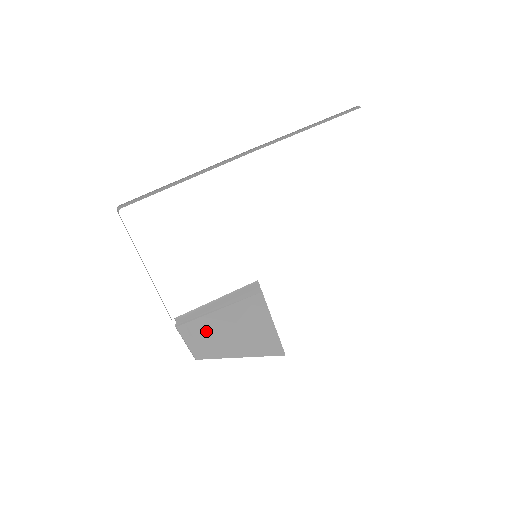
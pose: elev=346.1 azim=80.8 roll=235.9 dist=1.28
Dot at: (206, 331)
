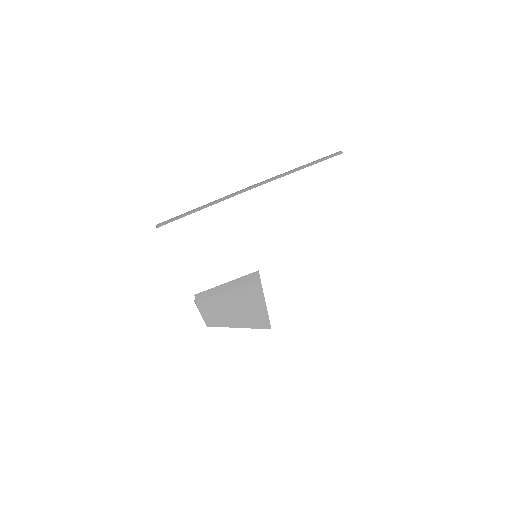
Dot at: (216, 306)
